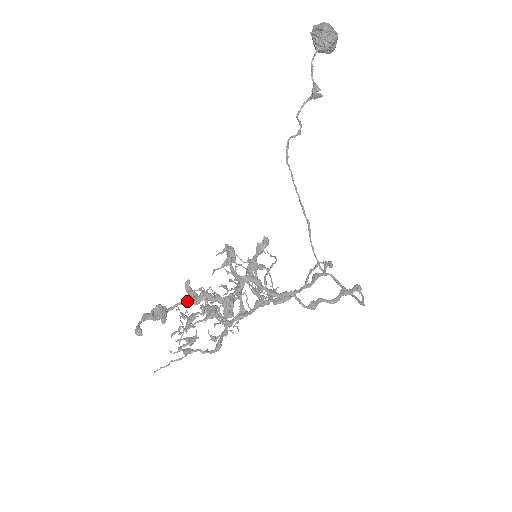
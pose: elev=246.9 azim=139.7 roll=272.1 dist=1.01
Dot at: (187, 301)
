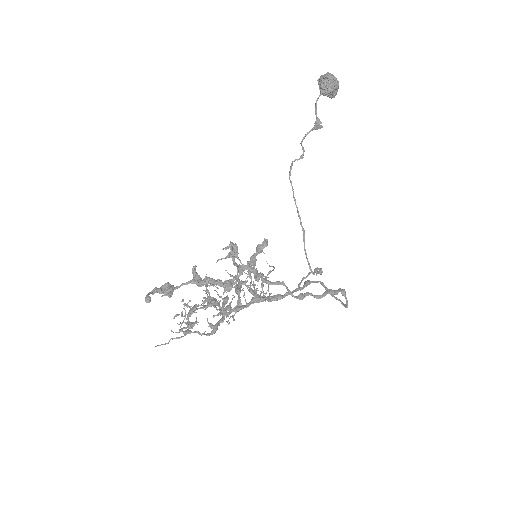
Dot at: (192, 282)
